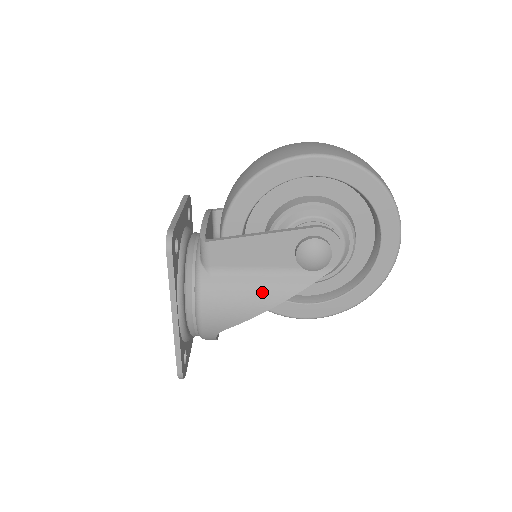
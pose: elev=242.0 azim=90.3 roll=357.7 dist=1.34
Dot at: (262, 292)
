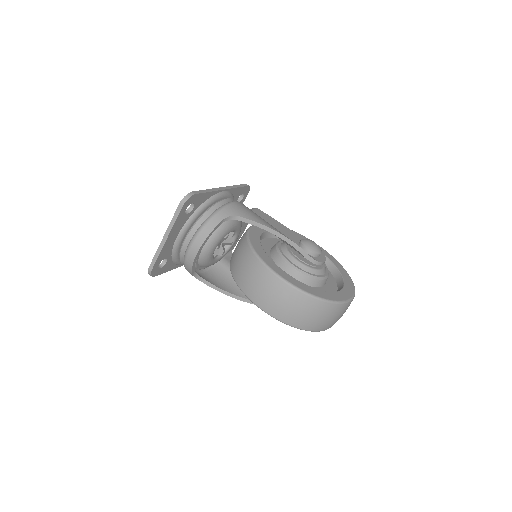
Dot at: (275, 228)
